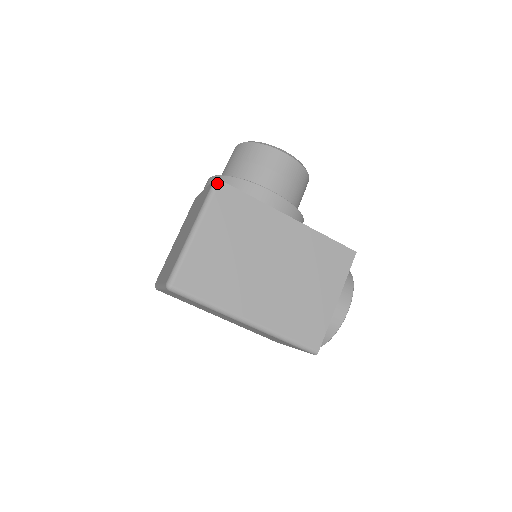
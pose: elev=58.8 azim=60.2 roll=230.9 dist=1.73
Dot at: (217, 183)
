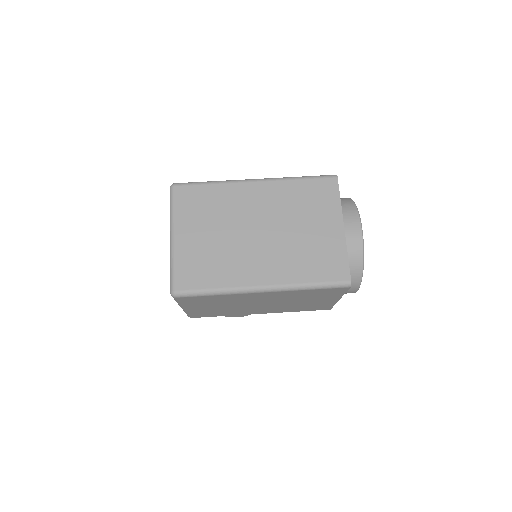
Dot at: occluded
